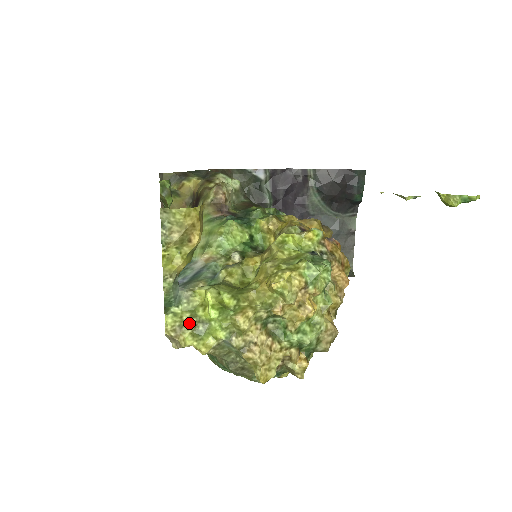
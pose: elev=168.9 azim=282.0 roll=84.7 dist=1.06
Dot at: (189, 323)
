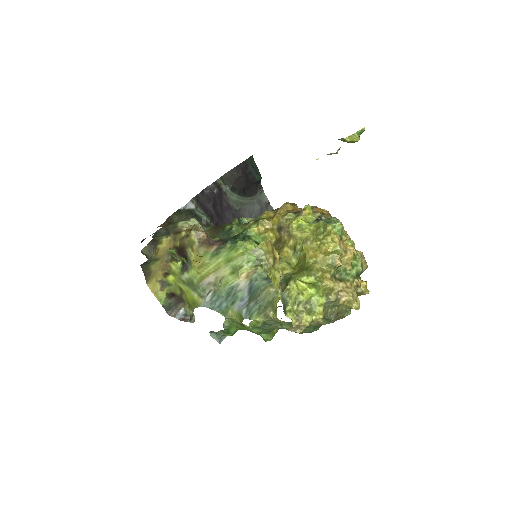
Dot at: (299, 310)
